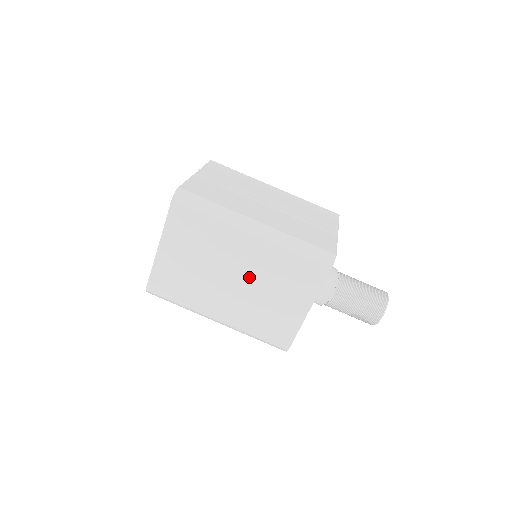
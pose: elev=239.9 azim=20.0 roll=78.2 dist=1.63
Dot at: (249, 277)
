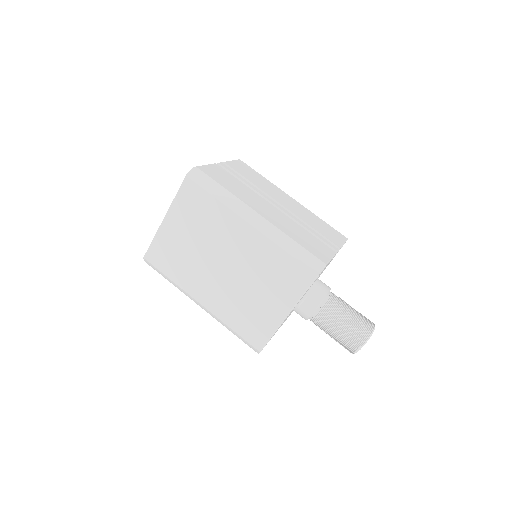
Dot at: (239, 267)
